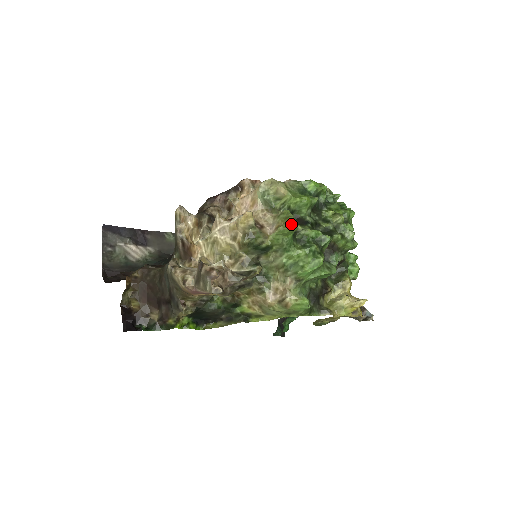
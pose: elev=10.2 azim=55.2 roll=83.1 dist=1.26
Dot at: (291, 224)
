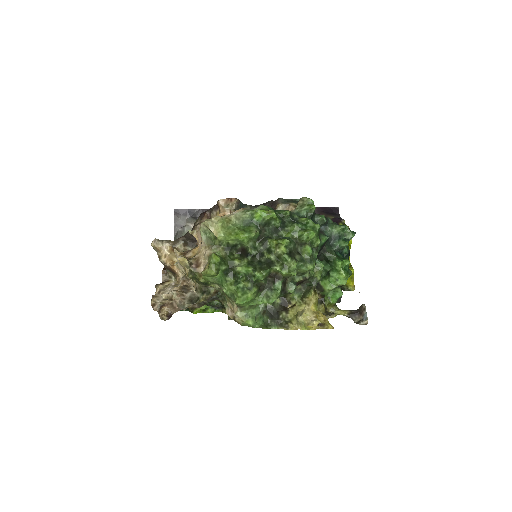
Dot at: (209, 270)
